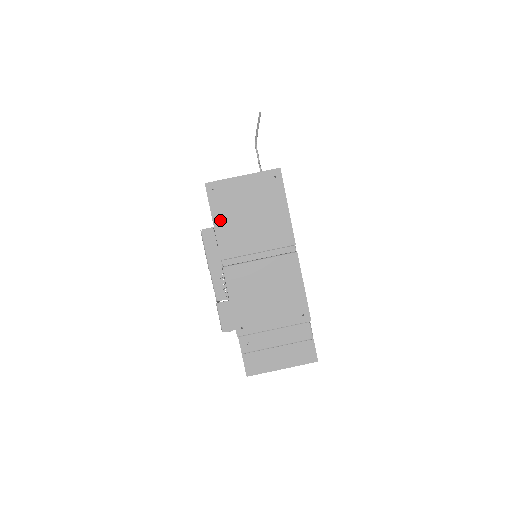
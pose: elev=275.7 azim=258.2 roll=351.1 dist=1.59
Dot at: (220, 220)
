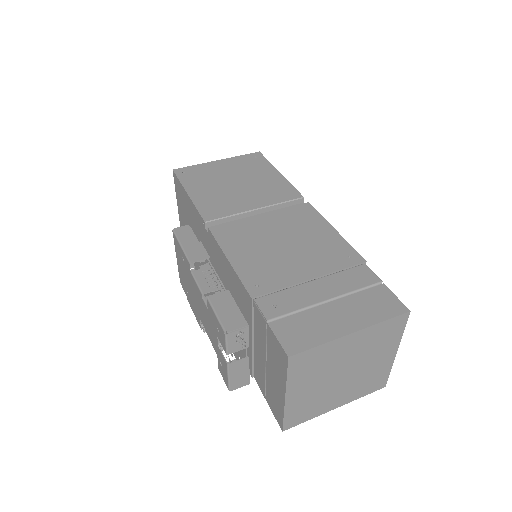
Dot at: (197, 191)
